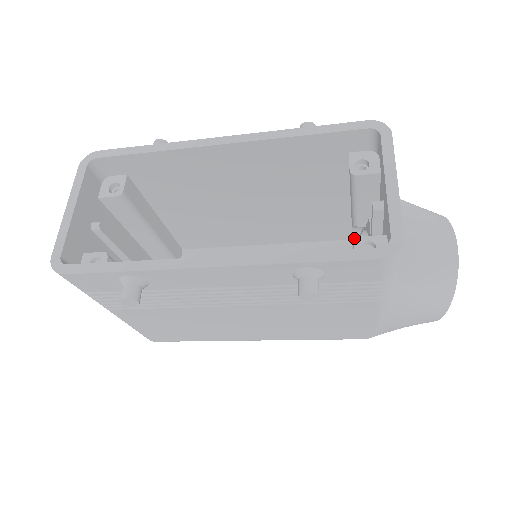
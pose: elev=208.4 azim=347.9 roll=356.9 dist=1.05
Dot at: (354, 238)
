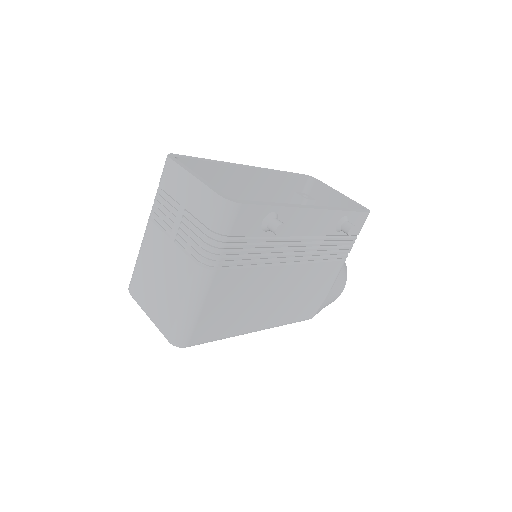
Dot at: occluded
